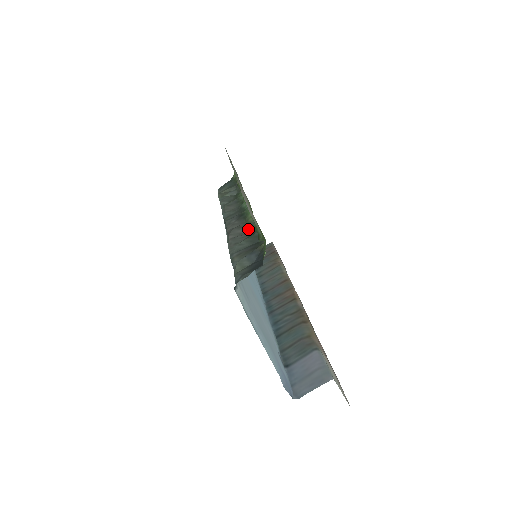
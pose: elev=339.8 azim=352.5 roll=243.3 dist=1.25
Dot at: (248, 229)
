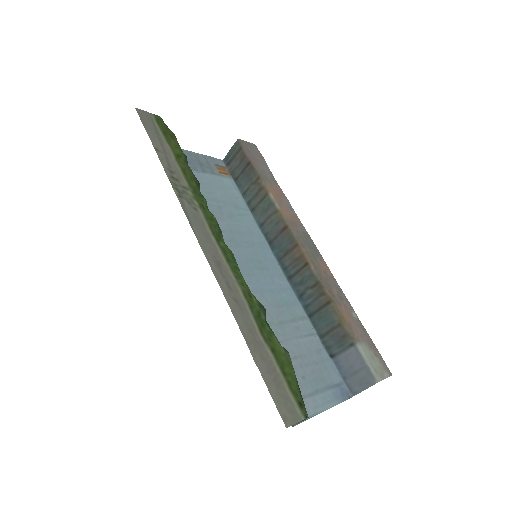
Dot at: occluded
